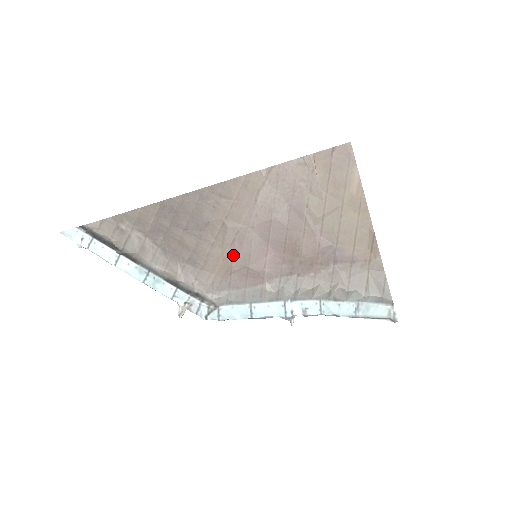
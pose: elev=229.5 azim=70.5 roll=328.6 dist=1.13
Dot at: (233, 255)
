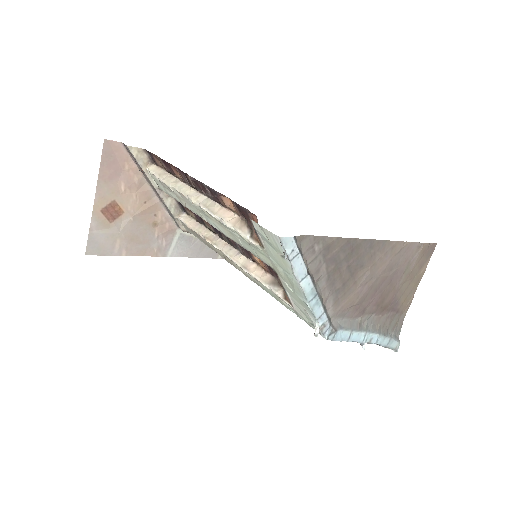
Dot at: (360, 294)
